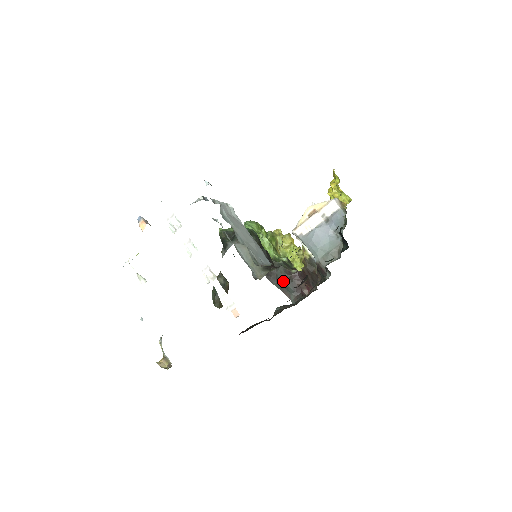
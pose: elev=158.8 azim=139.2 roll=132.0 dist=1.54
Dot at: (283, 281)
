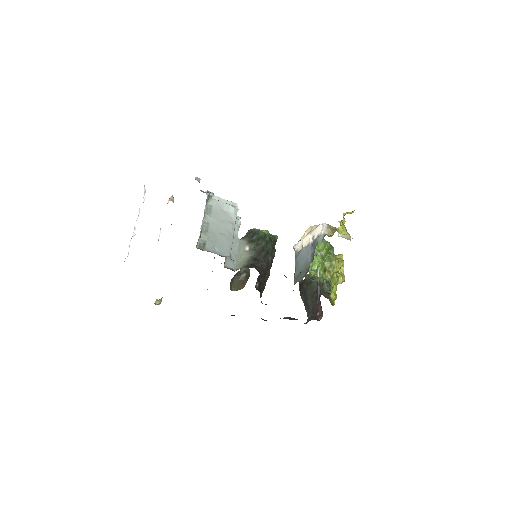
Dot at: (307, 298)
